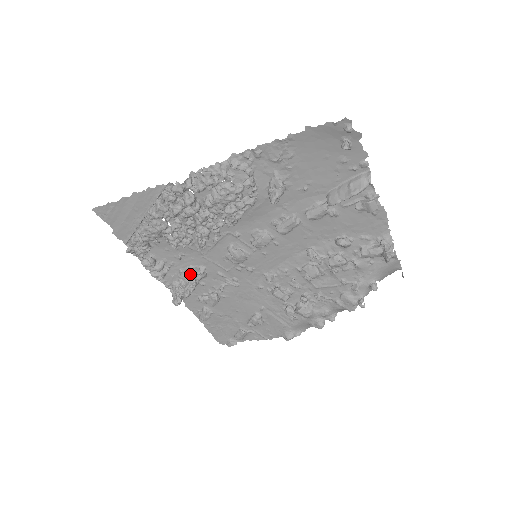
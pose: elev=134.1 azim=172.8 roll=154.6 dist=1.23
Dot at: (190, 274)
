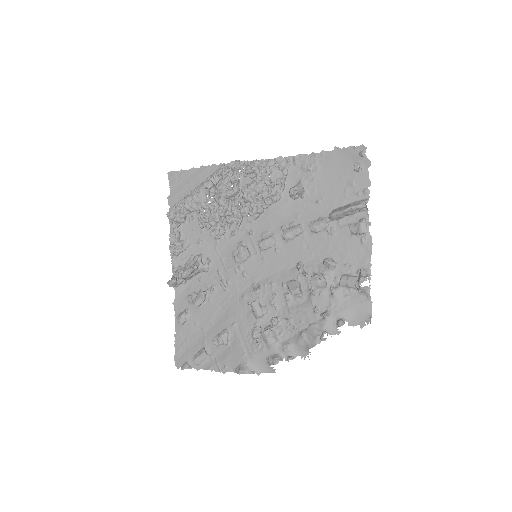
Dot at: (197, 259)
